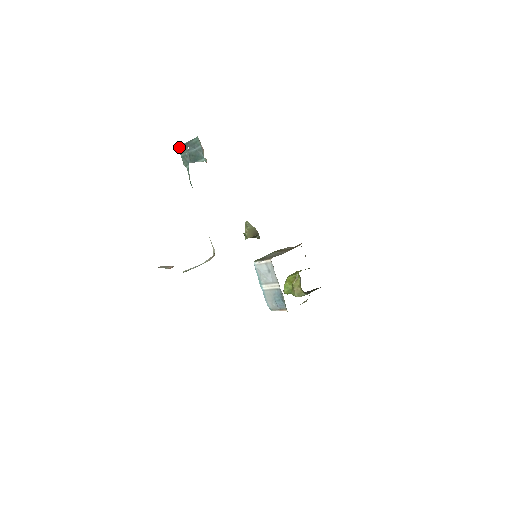
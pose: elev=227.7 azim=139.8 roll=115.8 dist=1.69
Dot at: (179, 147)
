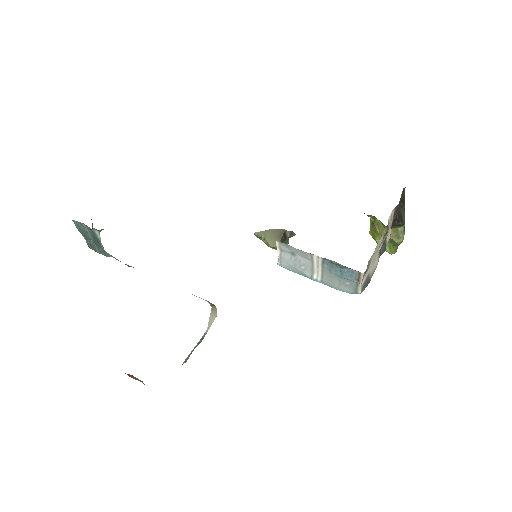
Dot at: occluded
